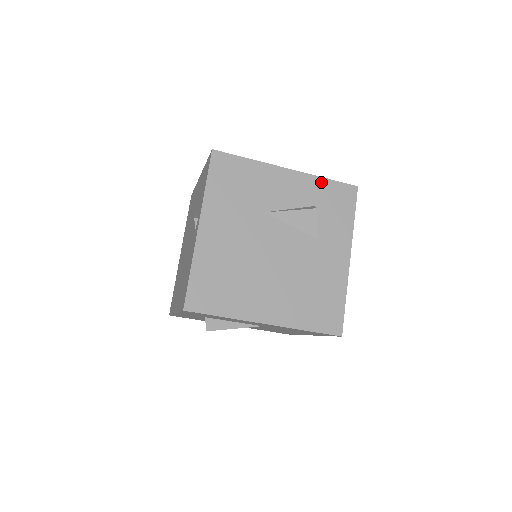
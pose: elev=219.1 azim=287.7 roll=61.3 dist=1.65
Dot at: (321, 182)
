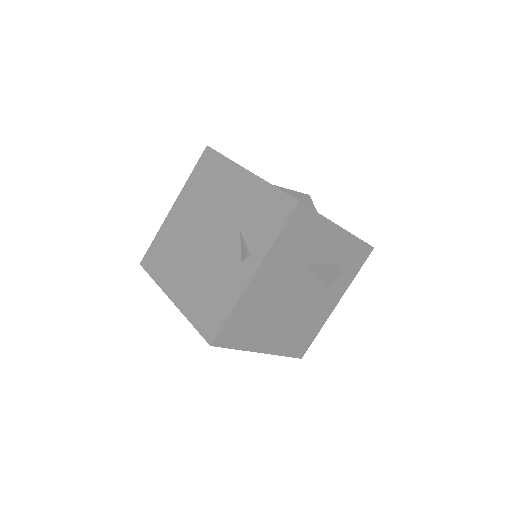
Dot at: (355, 242)
